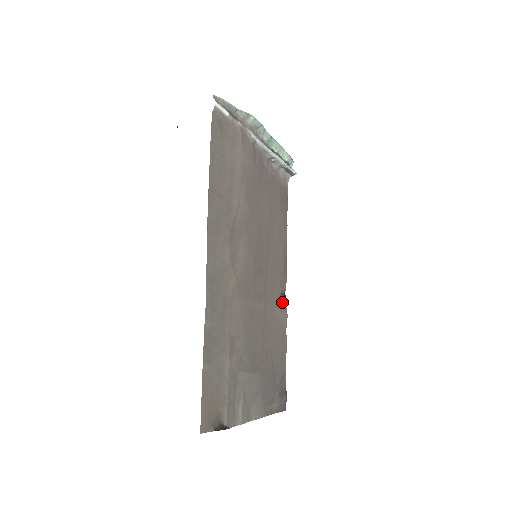
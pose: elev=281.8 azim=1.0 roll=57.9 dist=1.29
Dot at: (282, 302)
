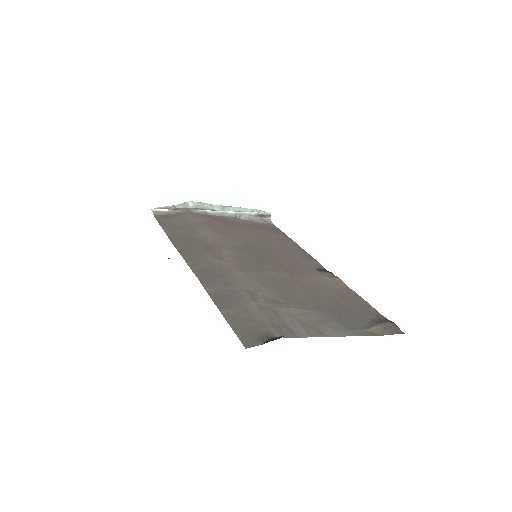
Dot at: (324, 274)
